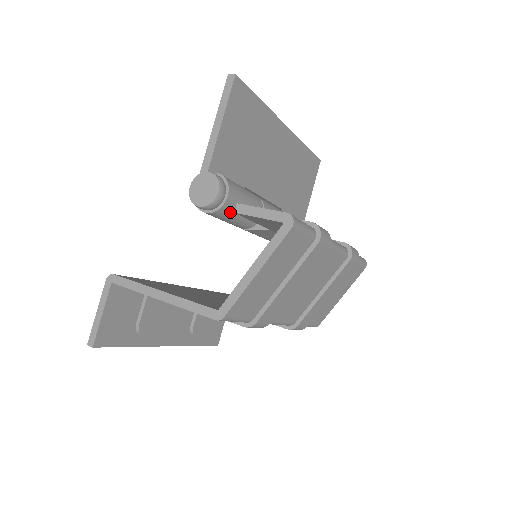
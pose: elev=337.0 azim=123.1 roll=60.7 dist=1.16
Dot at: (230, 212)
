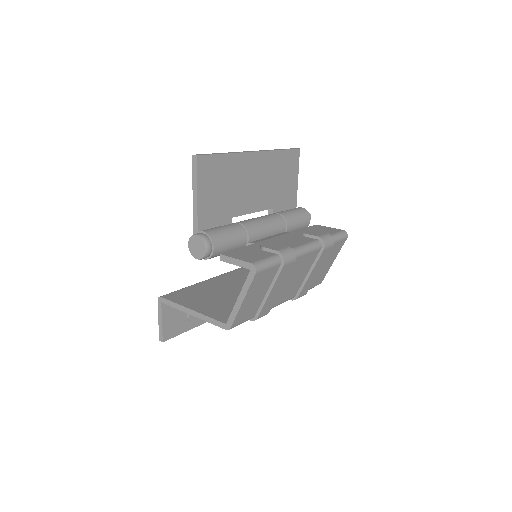
Dot at: (220, 253)
